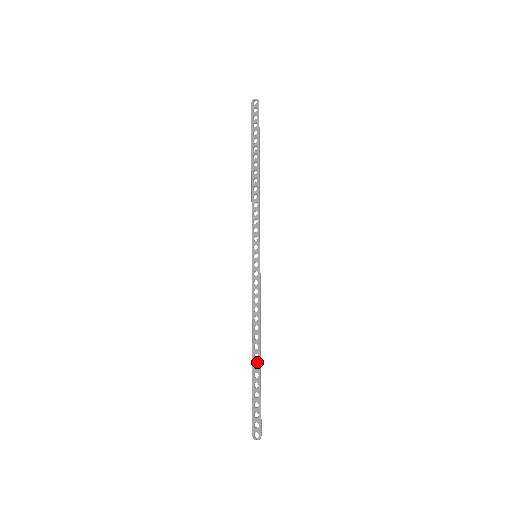
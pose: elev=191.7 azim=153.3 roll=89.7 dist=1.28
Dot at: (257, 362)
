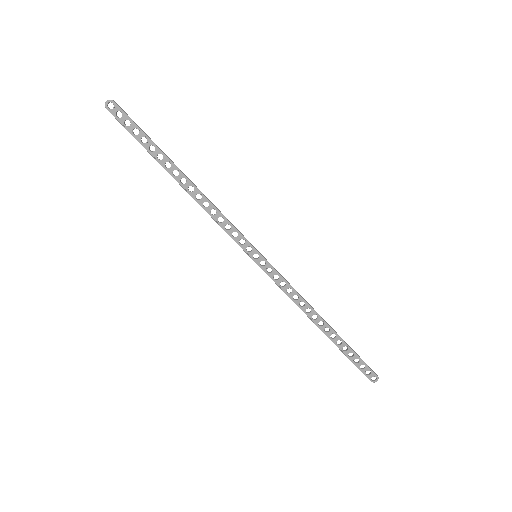
Dot at: (332, 333)
